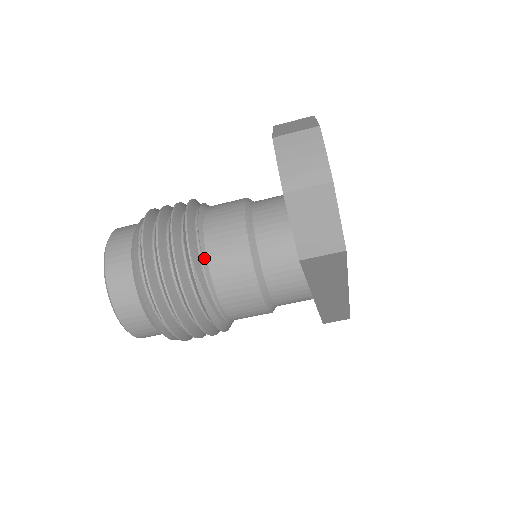
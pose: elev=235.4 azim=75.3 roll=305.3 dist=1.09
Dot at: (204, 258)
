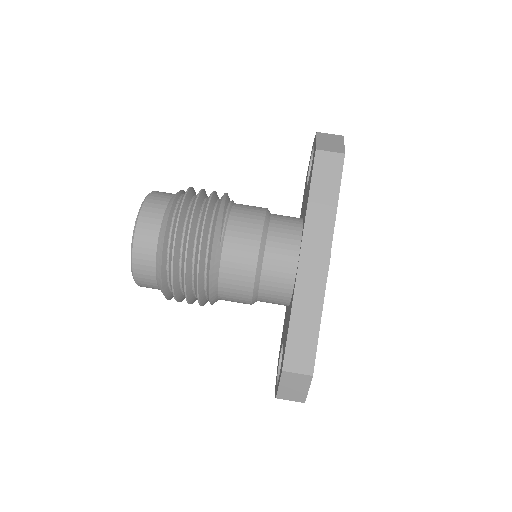
Dot at: (233, 202)
